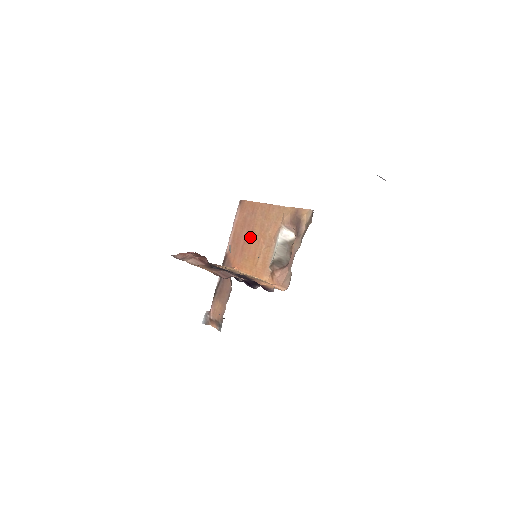
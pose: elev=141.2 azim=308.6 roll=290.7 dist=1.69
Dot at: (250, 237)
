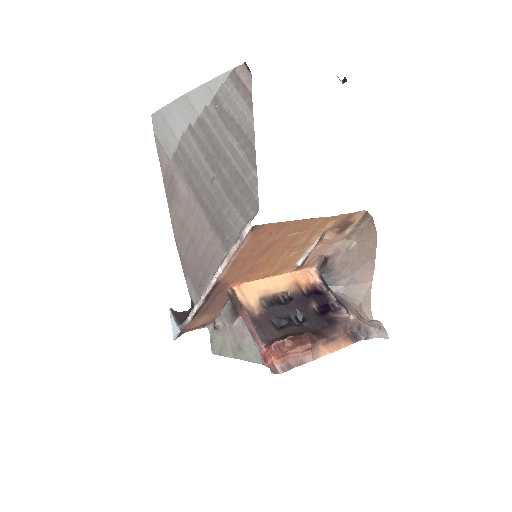
Dot at: (269, 254)
